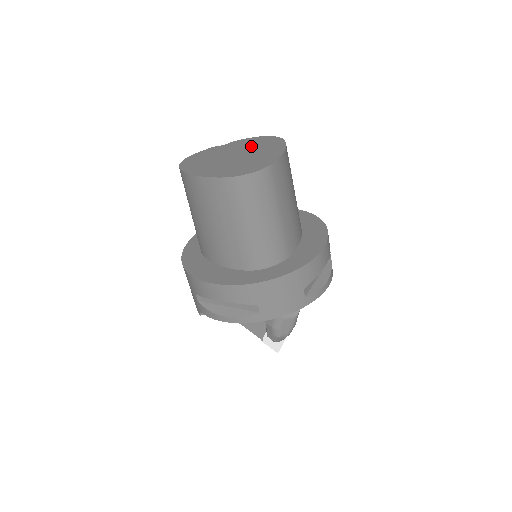
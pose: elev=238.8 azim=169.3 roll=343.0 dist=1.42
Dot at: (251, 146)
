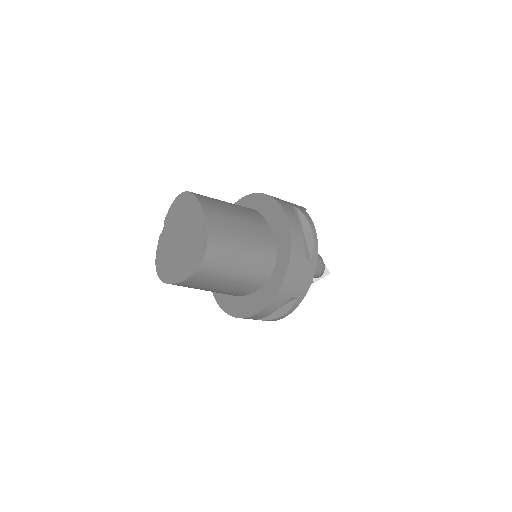
Dot at: (179, 219)
